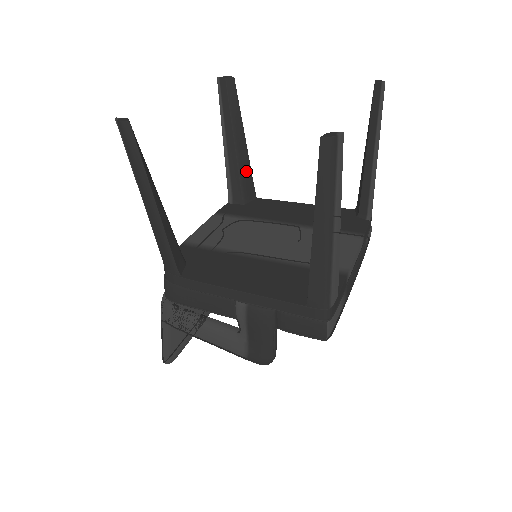
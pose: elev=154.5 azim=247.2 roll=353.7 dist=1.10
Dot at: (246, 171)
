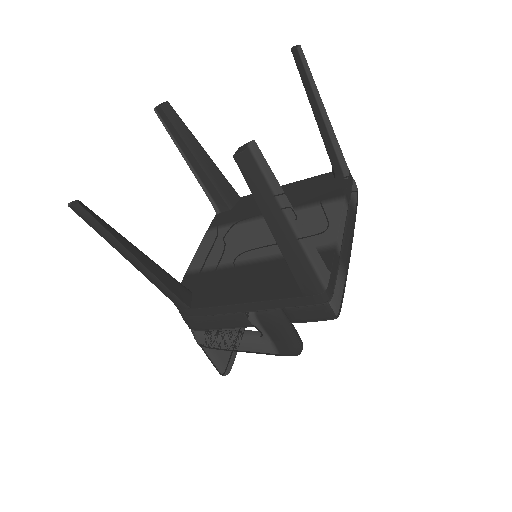
Dot at: (219, 179)
